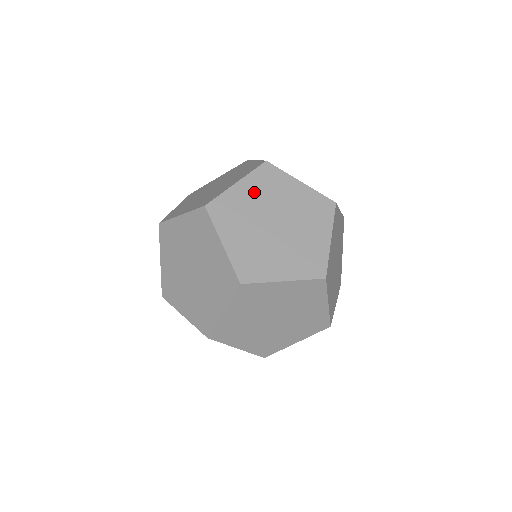
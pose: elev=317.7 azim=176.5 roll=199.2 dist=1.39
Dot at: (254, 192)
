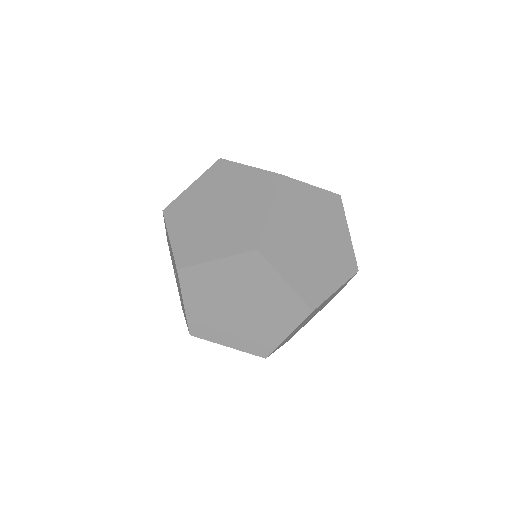
Dot at: (204, 188)
